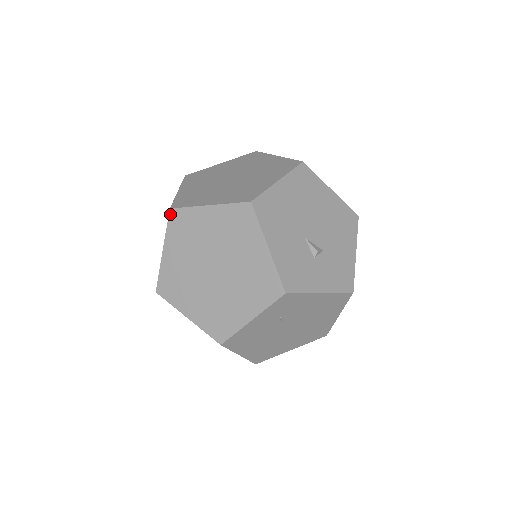
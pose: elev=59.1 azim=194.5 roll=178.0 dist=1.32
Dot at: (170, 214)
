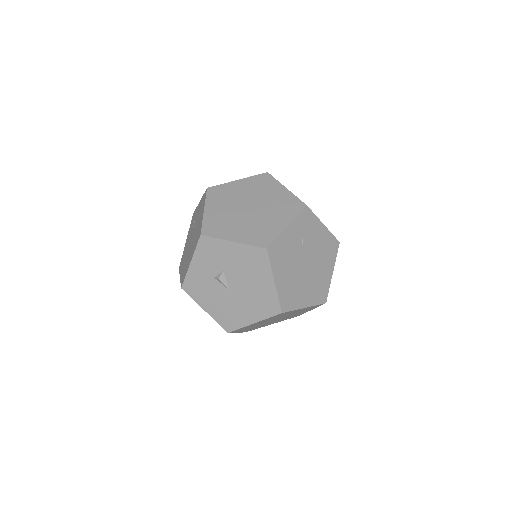
Dot at: (208, 190)
